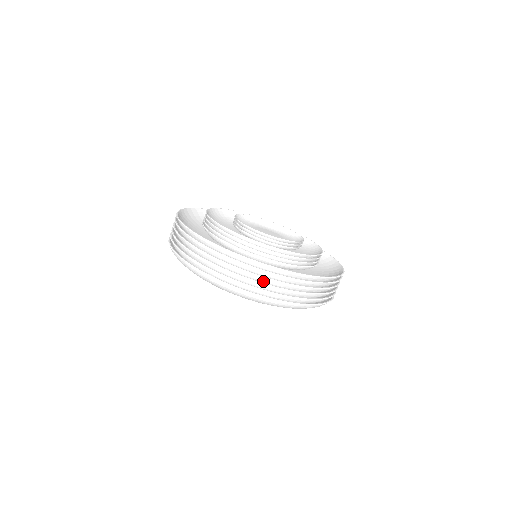
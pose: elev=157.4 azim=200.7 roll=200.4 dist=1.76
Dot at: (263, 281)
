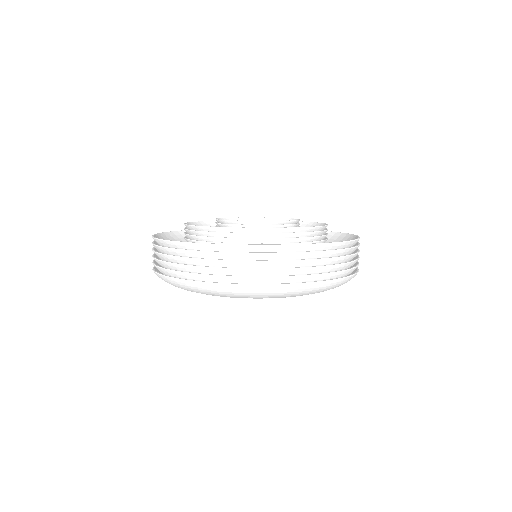
Dot at: (340, 262)
